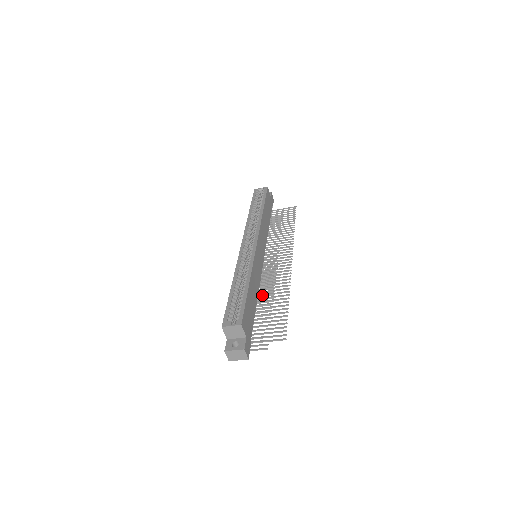
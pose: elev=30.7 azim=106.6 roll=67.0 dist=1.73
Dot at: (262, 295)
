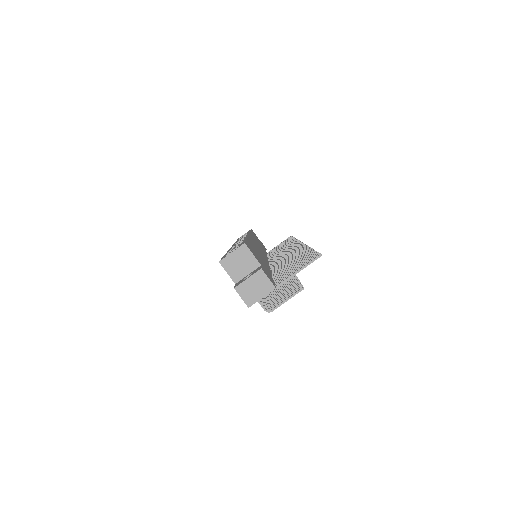
Dot at: (276, 269)
